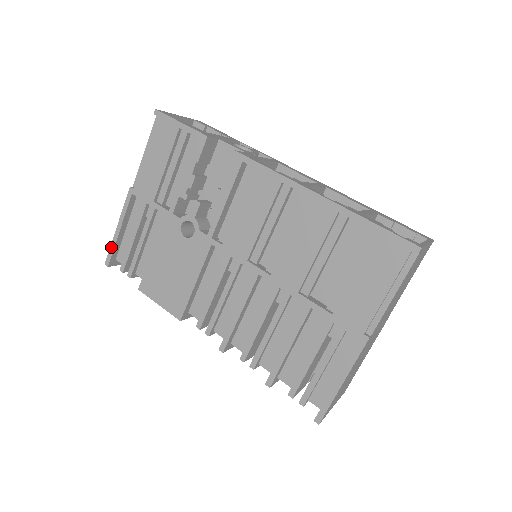
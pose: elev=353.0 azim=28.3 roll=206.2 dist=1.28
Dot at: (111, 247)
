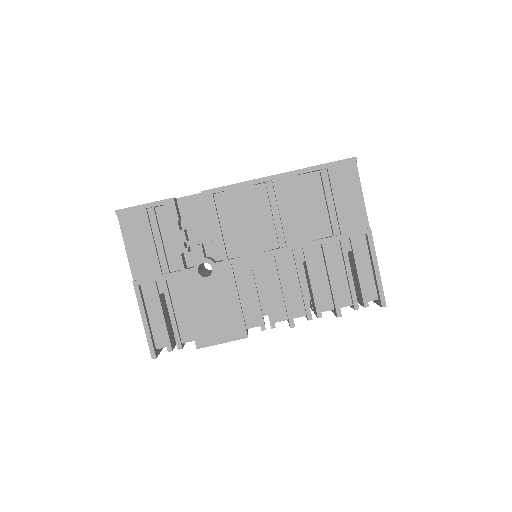
Dot at: (148, 340)
